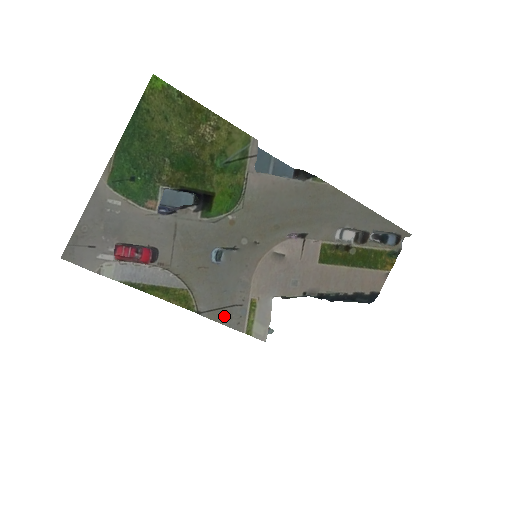
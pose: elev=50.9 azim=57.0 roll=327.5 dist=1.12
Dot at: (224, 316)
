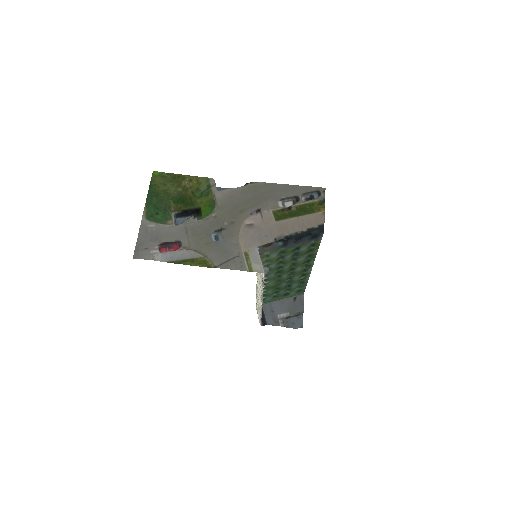
Dot at: (231, 265)
